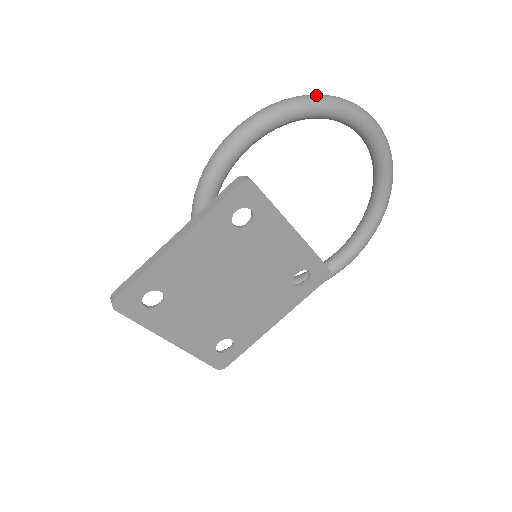
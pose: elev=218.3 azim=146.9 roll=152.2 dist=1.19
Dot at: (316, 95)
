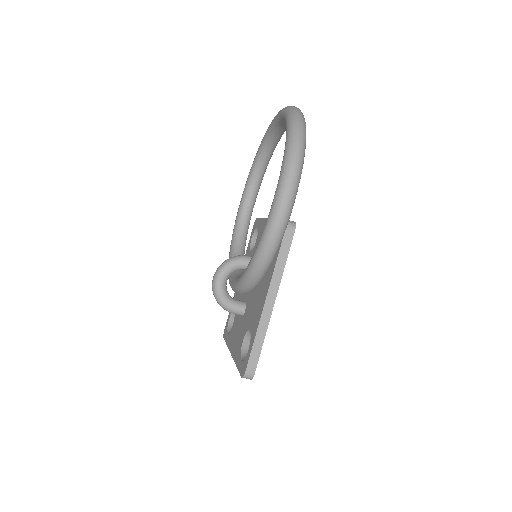
Dot at: (302, 127)
